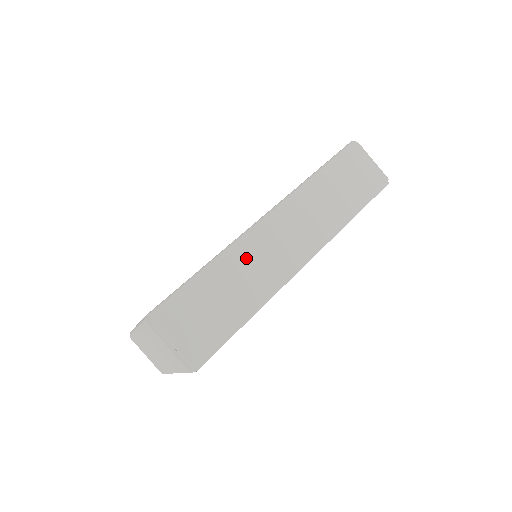
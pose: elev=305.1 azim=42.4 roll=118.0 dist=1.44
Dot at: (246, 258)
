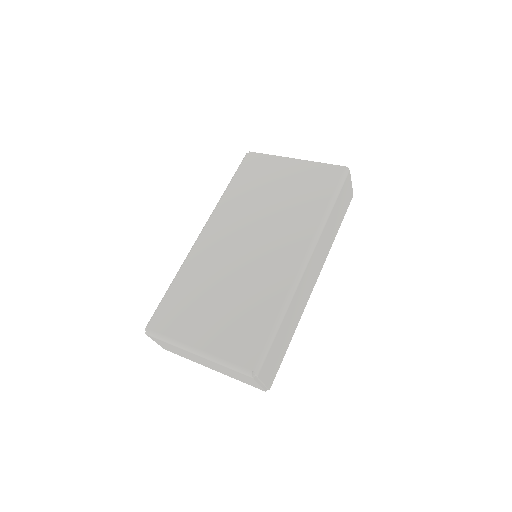
Dot at: (296, 300)
